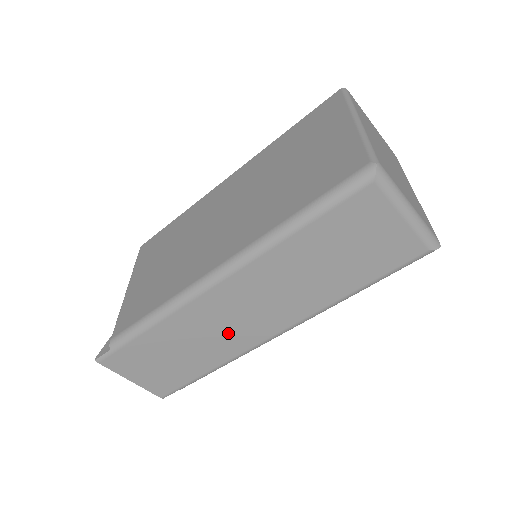
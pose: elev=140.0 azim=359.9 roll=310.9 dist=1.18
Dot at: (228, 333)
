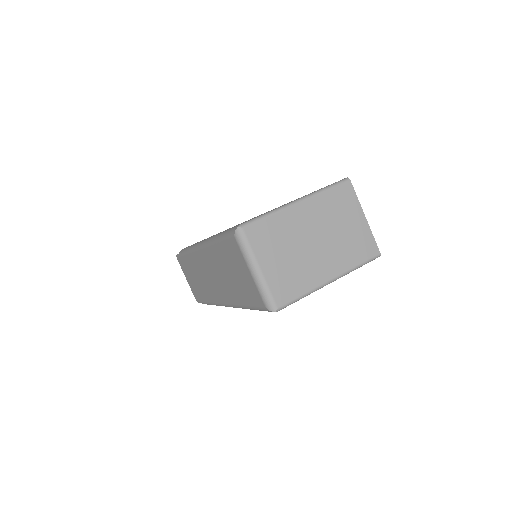
Dot at: (208, 284)
